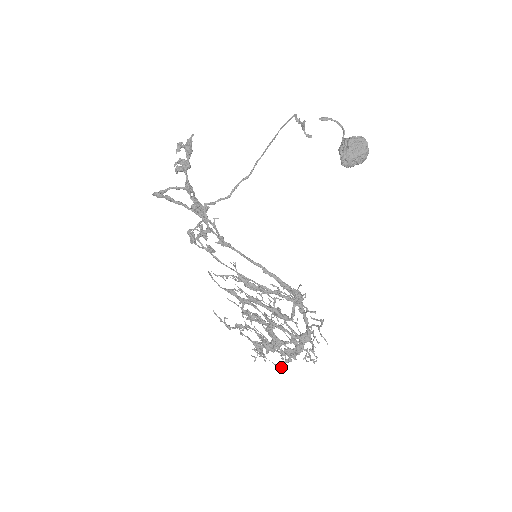
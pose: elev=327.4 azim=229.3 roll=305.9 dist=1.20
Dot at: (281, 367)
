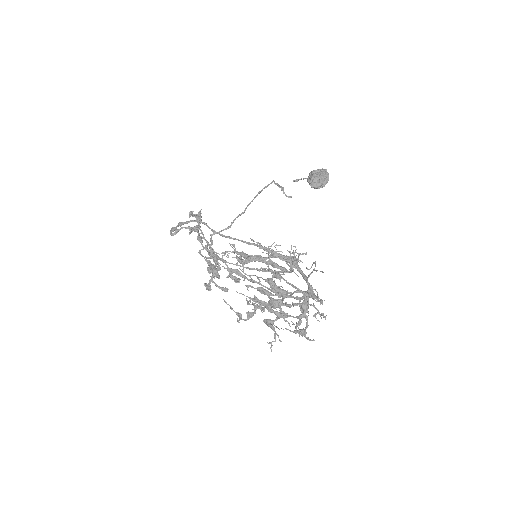
Dot at: occluded
